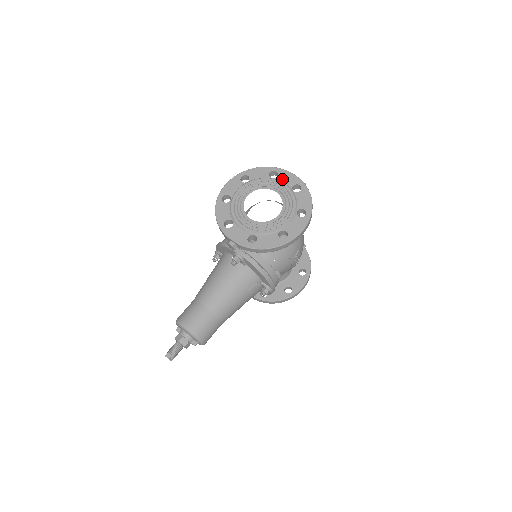
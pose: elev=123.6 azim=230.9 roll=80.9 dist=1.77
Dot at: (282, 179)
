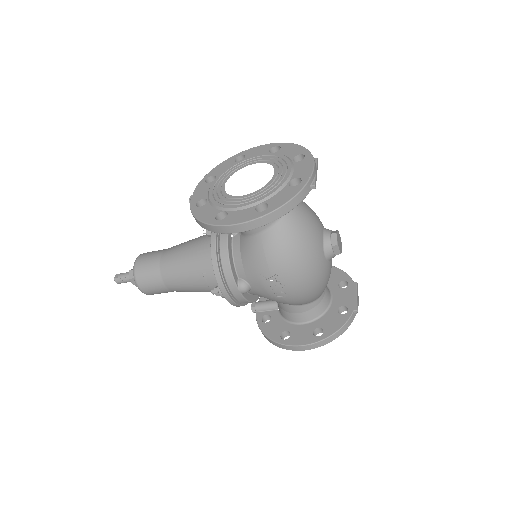
Dot at: (298, 166)
